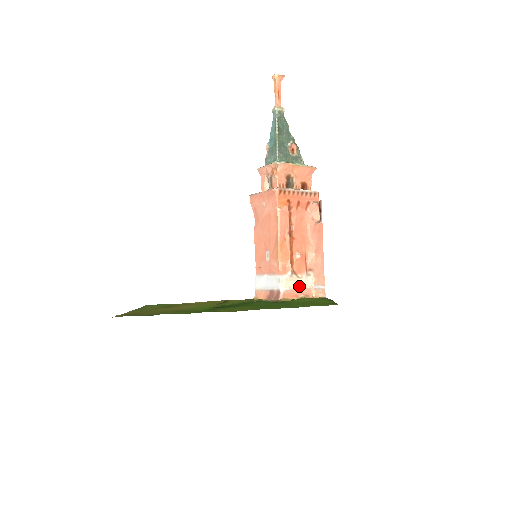
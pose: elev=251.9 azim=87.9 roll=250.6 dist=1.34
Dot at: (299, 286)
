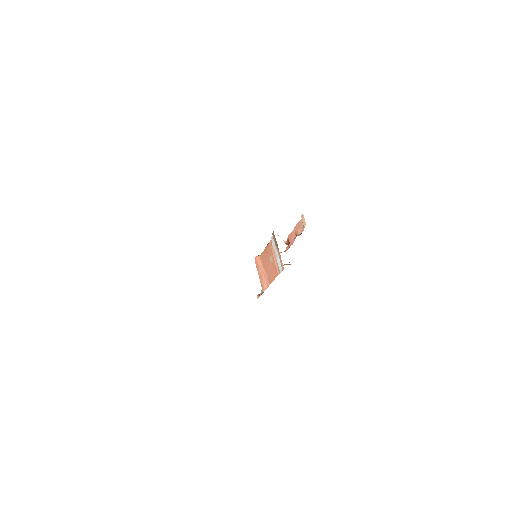
Dot at: occluded
